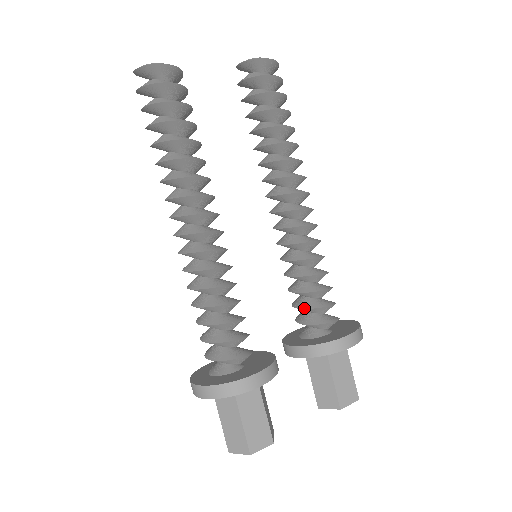
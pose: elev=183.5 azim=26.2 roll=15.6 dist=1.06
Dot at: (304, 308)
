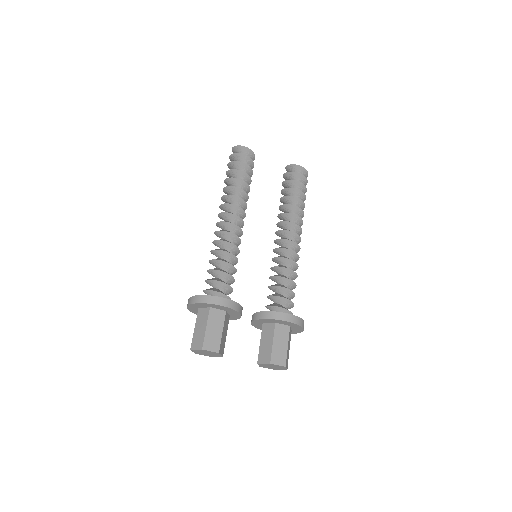
Dot at: (272, 295)
